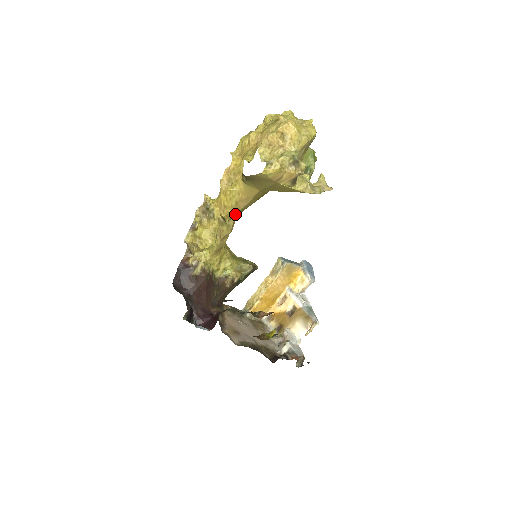
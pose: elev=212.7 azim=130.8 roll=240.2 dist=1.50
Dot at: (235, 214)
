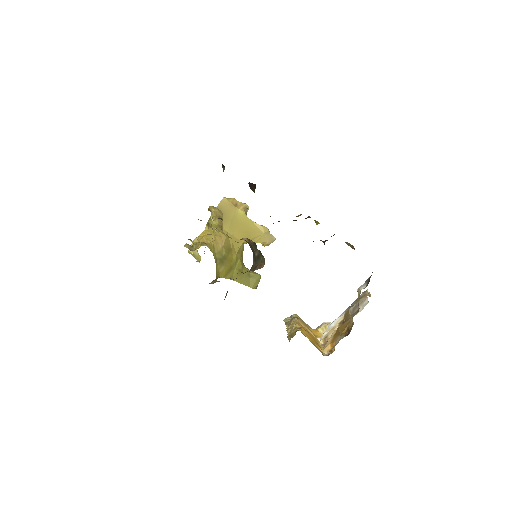
Dot at: (217, 252)
